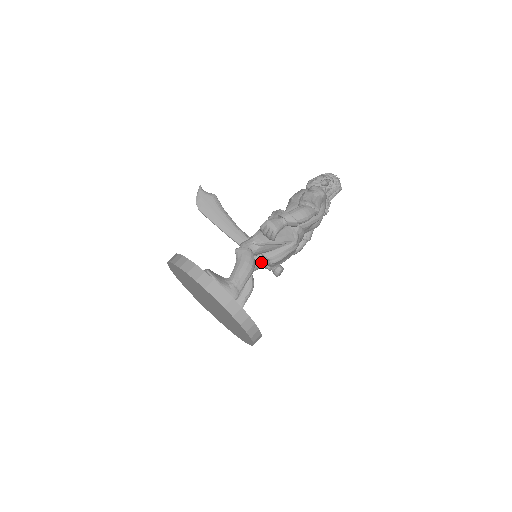
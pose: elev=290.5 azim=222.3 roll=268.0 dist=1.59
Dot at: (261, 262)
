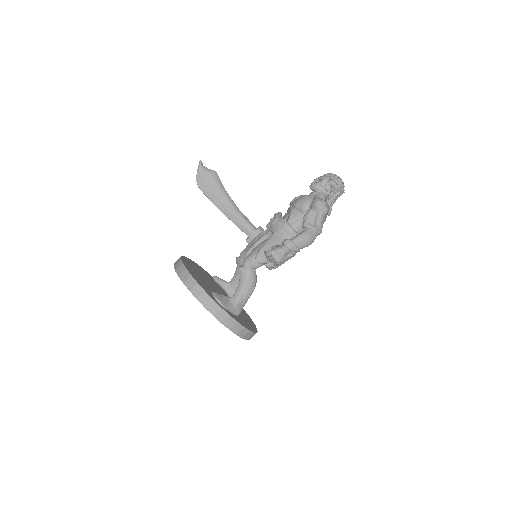
Dot at: occluded
